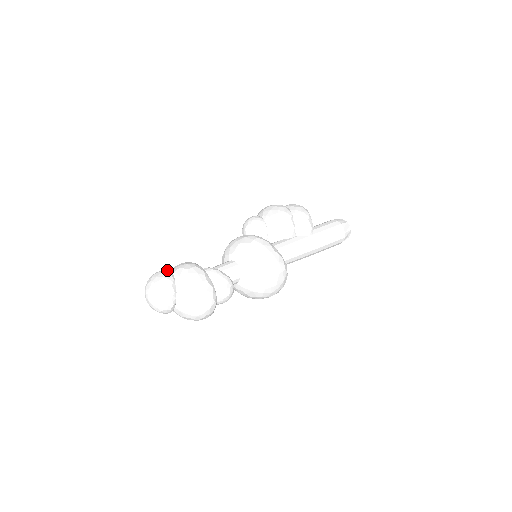
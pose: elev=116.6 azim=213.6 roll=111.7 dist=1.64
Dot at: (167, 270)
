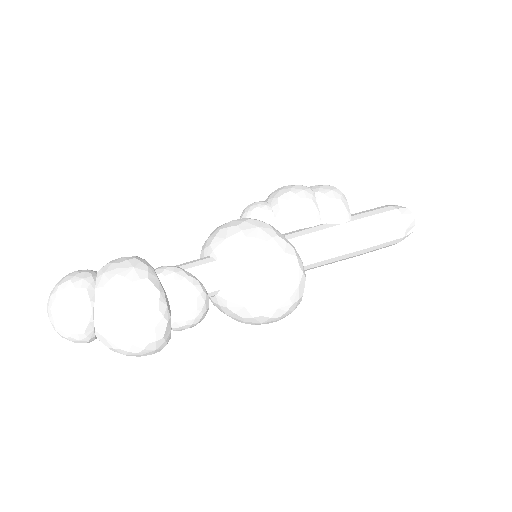
Dot at: (92, 270)
